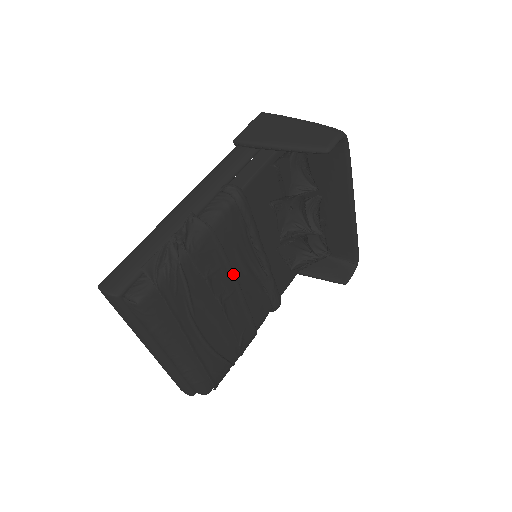
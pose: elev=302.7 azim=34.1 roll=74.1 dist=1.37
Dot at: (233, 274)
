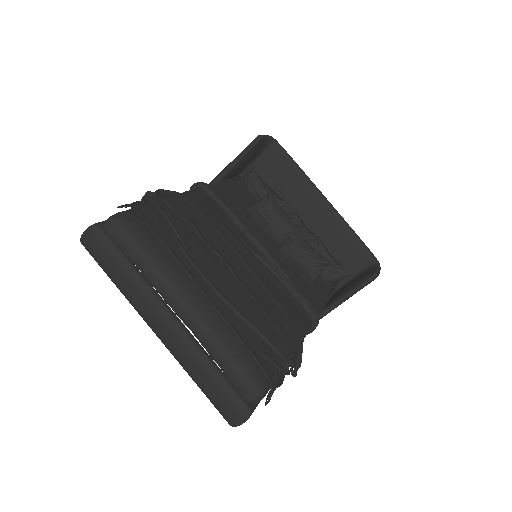
Dot at: (226, 240)
